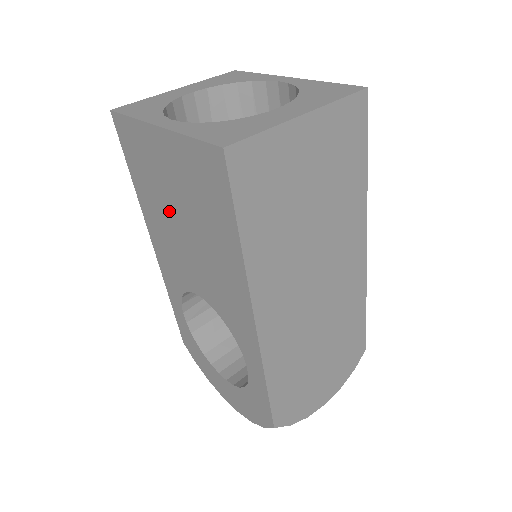
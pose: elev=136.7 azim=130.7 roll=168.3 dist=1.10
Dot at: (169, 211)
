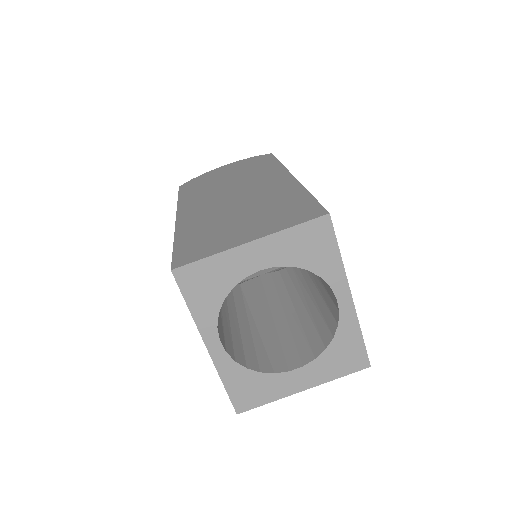
Dot at: occluded
